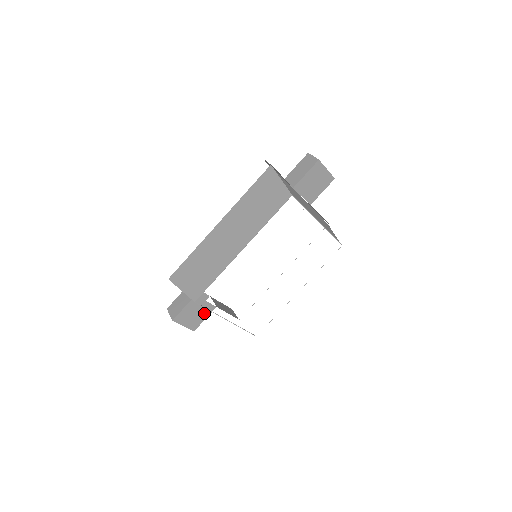
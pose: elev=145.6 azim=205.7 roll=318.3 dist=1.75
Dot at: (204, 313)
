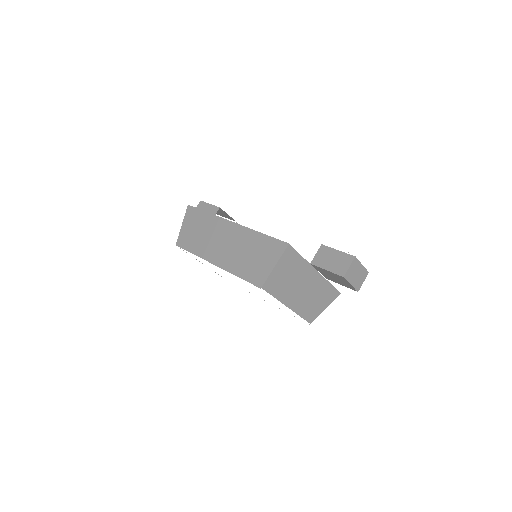
Dot at: occluded
